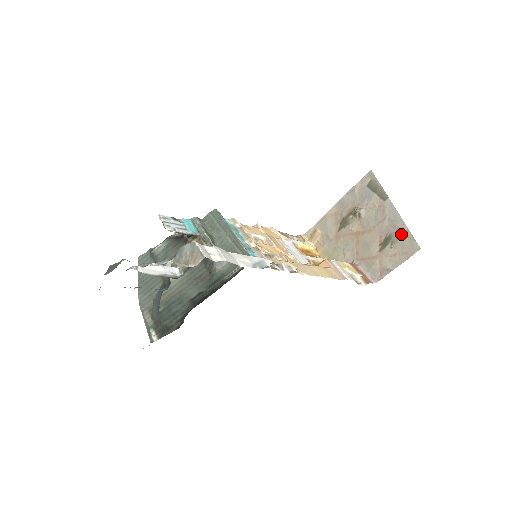
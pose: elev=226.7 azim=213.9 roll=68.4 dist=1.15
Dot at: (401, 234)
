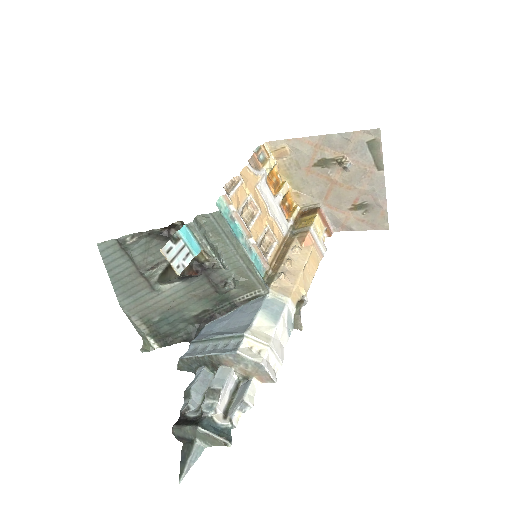
Dot at: (378, 210)
